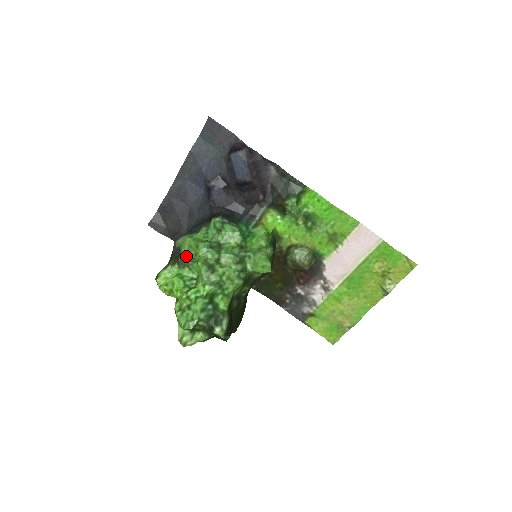
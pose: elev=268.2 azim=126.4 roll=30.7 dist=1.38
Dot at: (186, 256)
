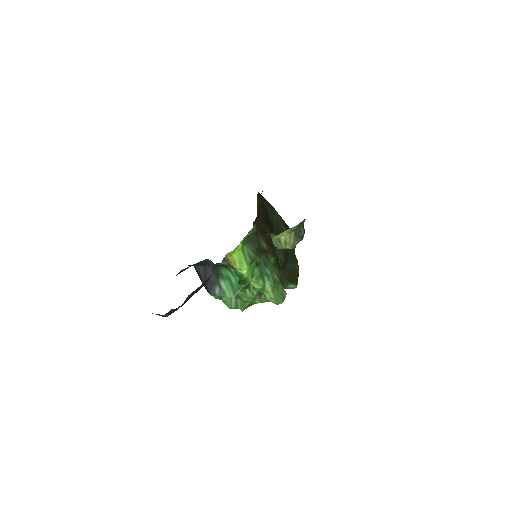
Dot at: occluded
